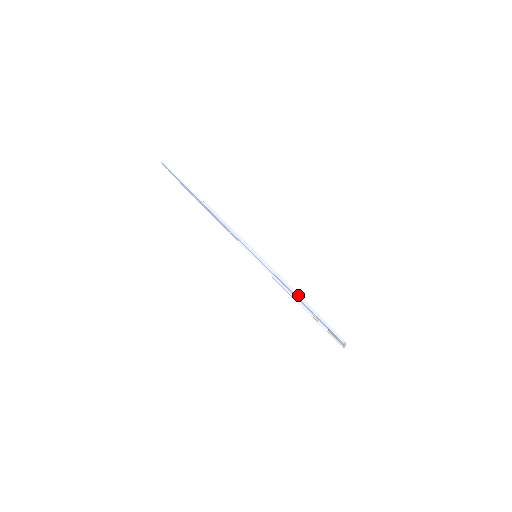
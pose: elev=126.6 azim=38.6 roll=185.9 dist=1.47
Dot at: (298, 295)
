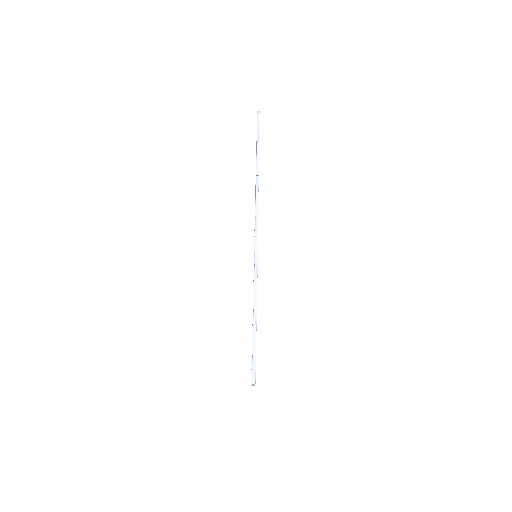
Dot at: (255, 316)
